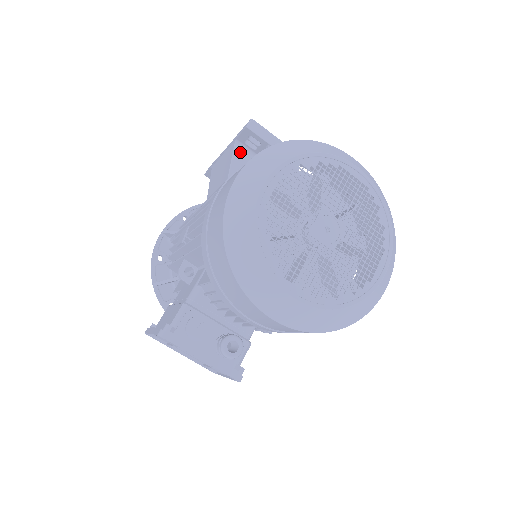
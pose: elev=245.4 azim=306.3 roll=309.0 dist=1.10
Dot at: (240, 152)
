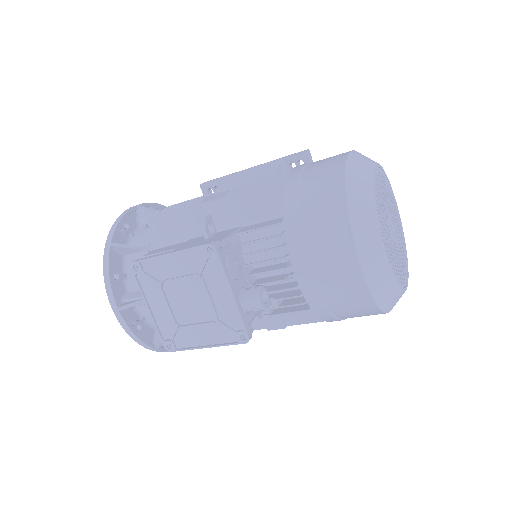
Dot at: (281, 169)
